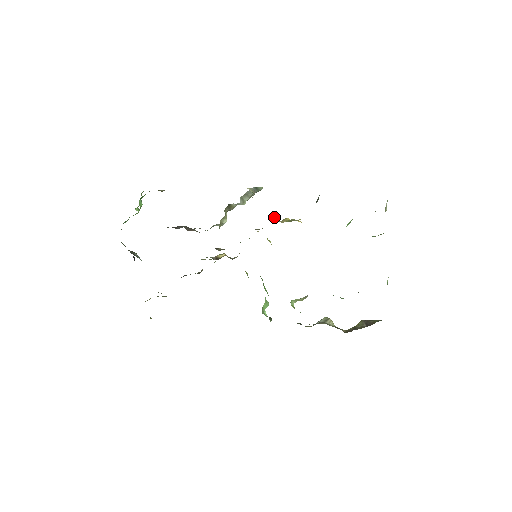
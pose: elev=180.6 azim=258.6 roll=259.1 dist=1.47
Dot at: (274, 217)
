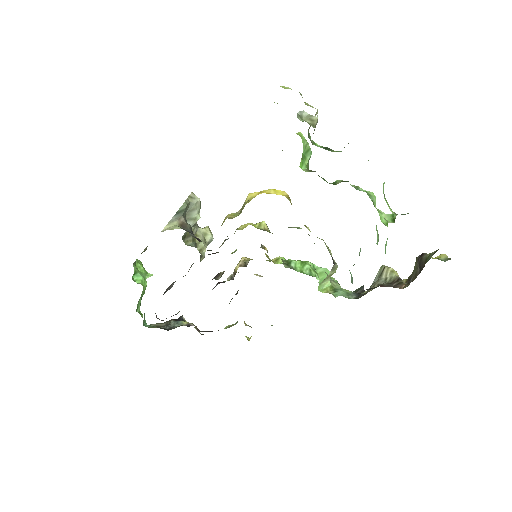
Dot at: (224, 219)
